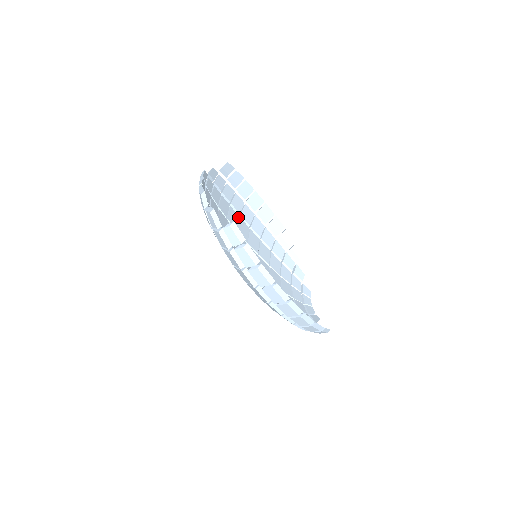
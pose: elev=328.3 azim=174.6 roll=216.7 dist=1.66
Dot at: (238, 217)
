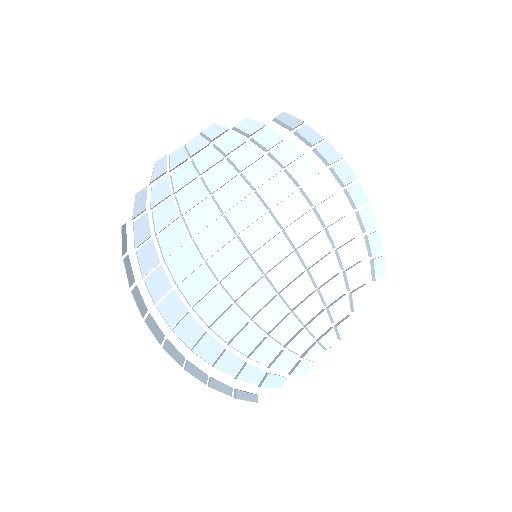
Dot at: (292, 190)
